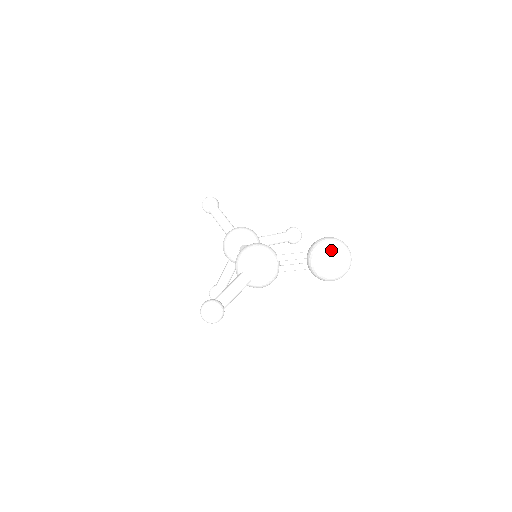
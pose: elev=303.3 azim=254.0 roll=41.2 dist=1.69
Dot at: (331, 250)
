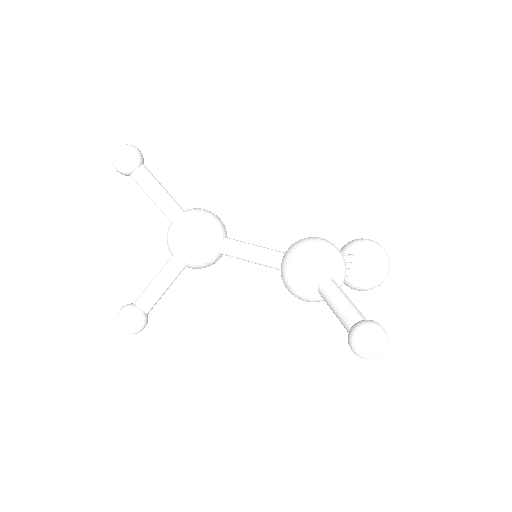
Dot at: (387, 254)
